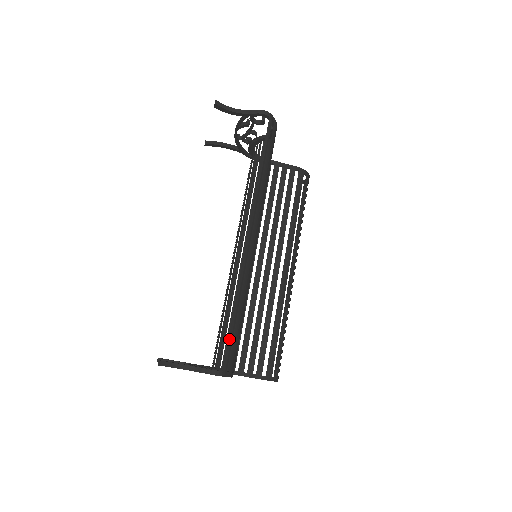
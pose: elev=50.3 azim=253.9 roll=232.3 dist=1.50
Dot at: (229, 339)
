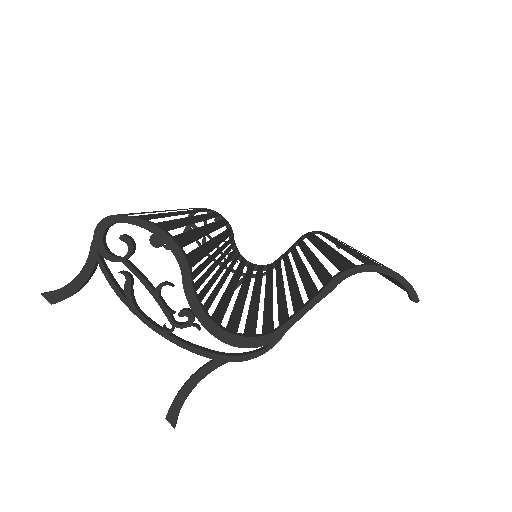
Dot at: occluded
